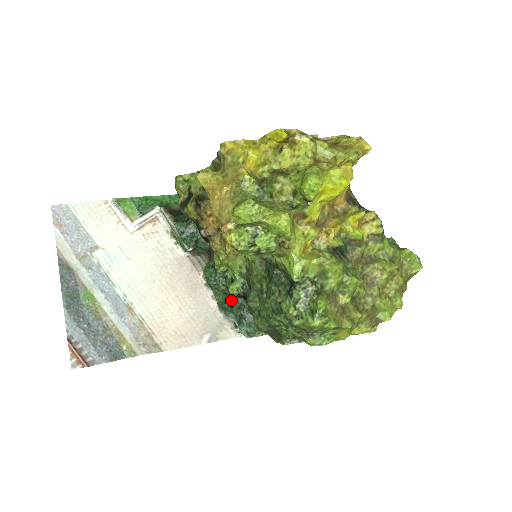
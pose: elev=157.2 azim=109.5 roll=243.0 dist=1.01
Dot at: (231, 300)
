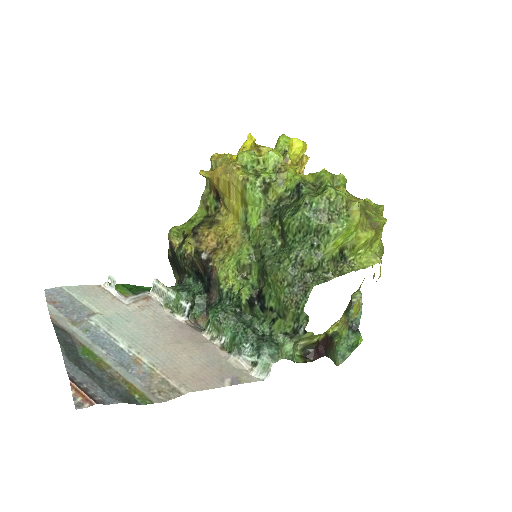
Dot at: (243, 325)
